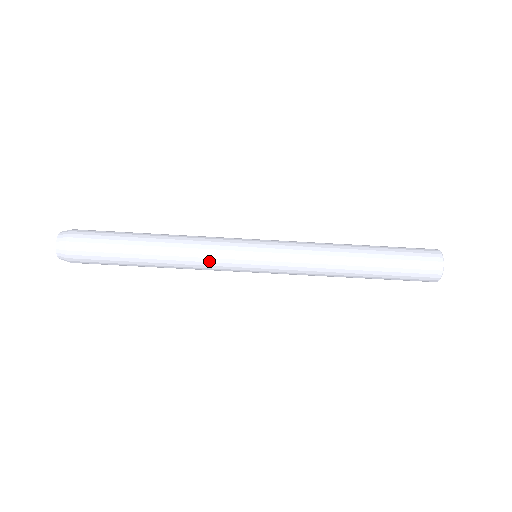
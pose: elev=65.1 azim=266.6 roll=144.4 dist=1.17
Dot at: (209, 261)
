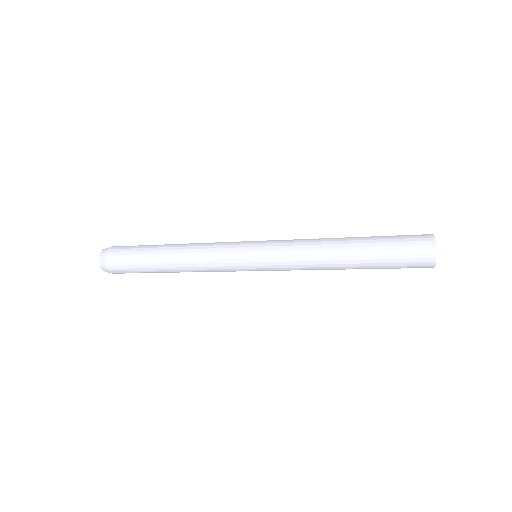
Dot at: (213, 266)
